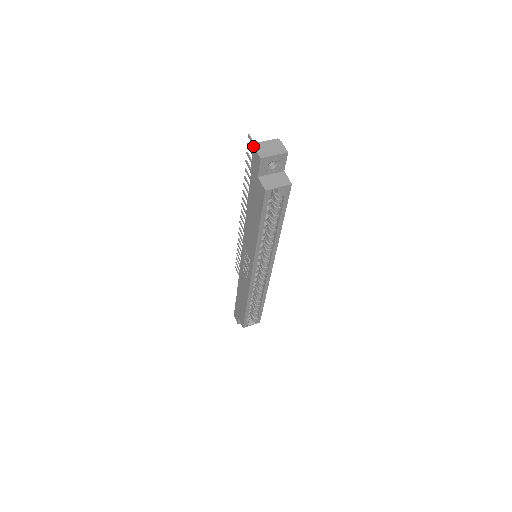
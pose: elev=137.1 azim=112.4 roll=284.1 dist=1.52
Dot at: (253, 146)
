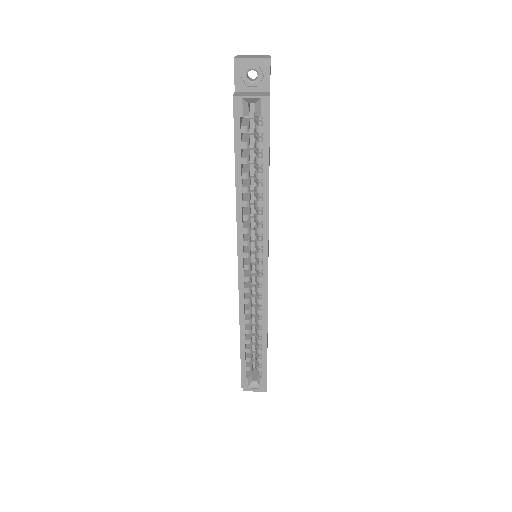
Dot at: occluded
